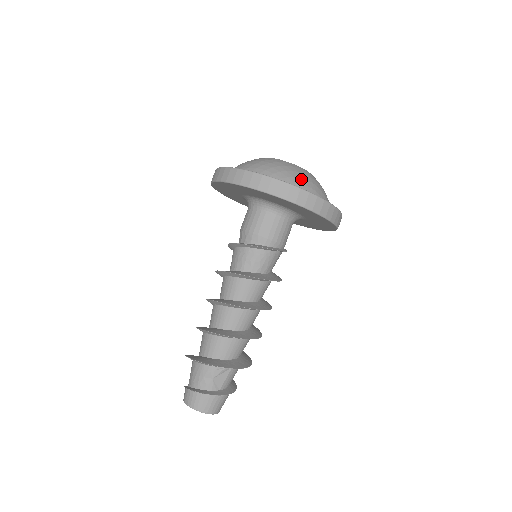
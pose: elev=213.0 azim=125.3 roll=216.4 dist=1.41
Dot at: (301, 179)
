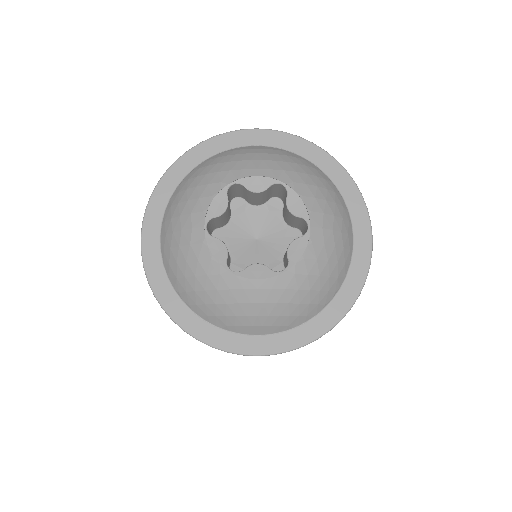
Dot at: (240, 318)
